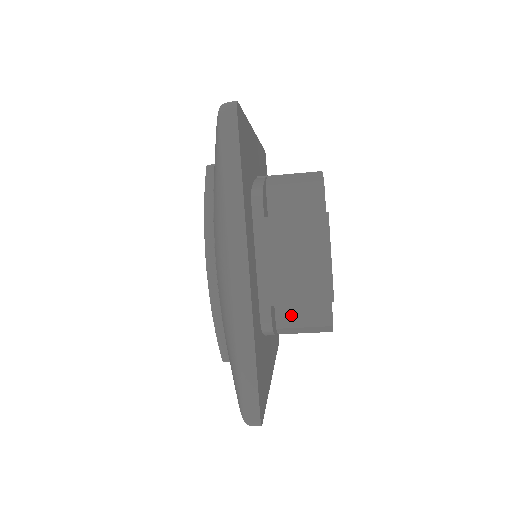
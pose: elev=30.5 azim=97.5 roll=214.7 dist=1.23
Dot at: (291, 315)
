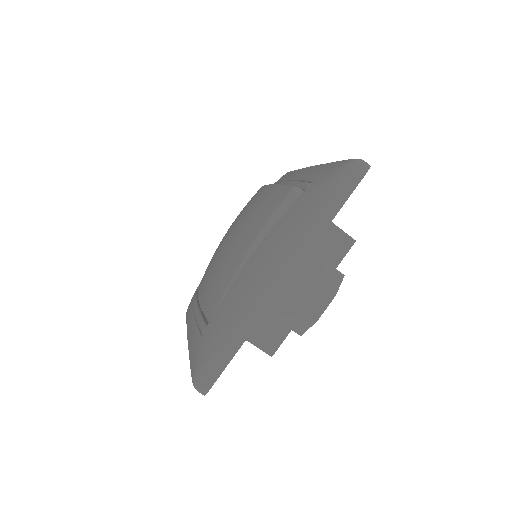
Dot at: occluded
